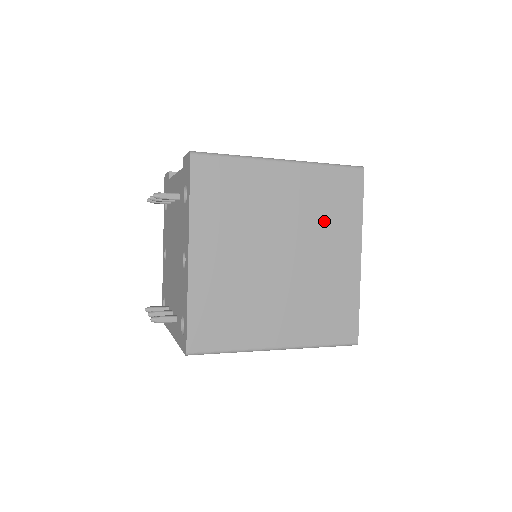
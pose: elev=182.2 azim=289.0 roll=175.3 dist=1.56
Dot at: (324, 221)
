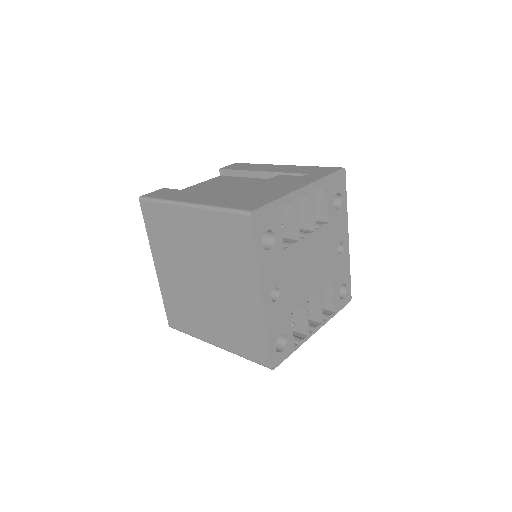
Dot at: (226, 260)
